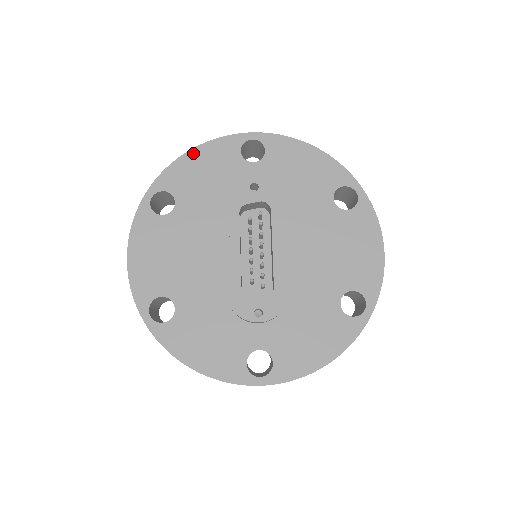
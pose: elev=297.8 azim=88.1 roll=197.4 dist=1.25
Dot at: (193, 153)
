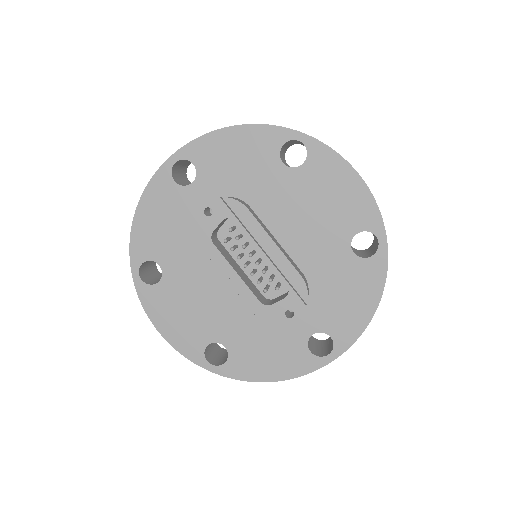
Dot at: (139, 213)
